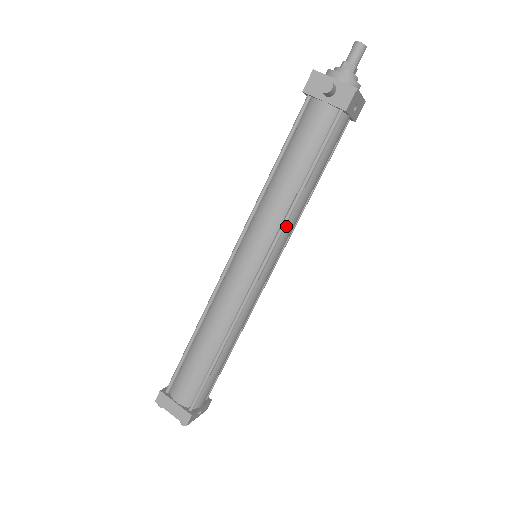
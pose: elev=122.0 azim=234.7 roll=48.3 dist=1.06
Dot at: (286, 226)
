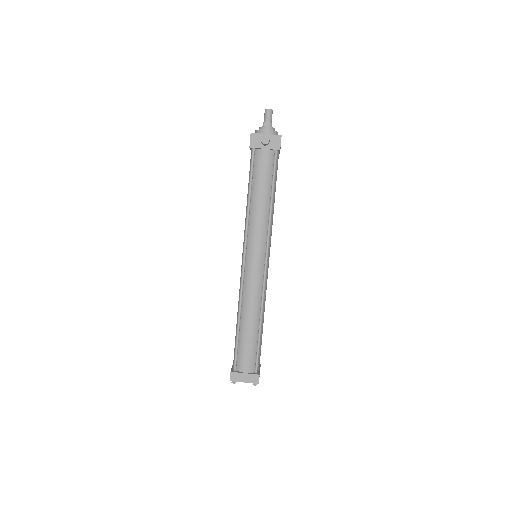
Dot at: (270, 229)
